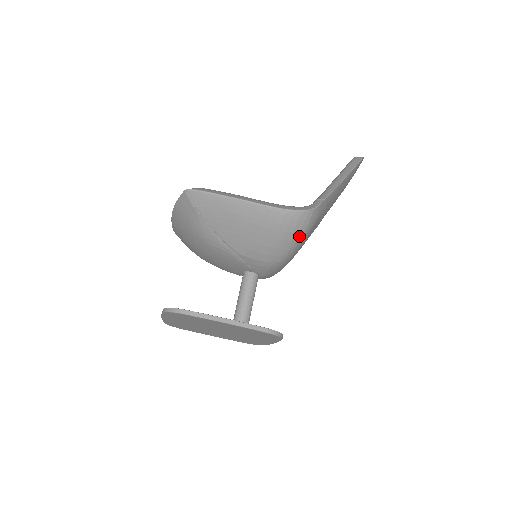
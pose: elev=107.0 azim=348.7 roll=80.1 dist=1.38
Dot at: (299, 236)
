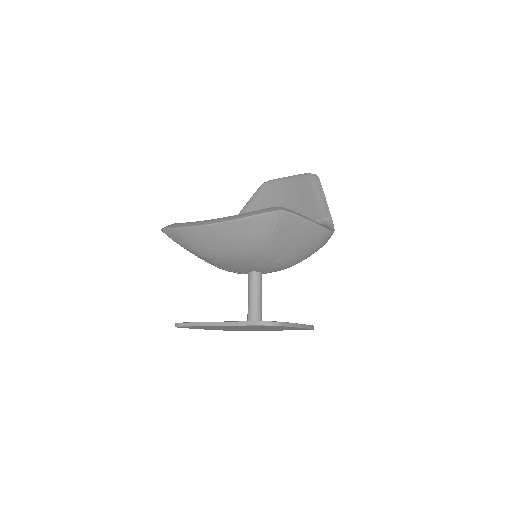
Dot at: occluded
